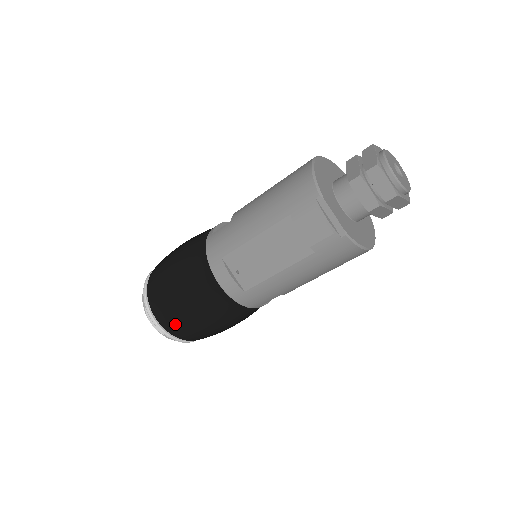
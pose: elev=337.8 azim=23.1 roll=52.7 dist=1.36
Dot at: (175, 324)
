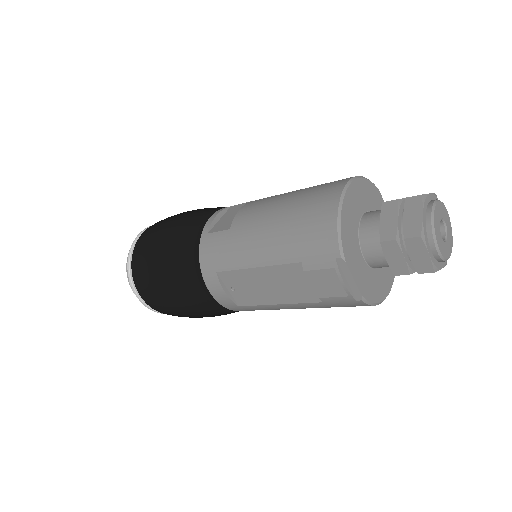
Dot at: (161, 309)
